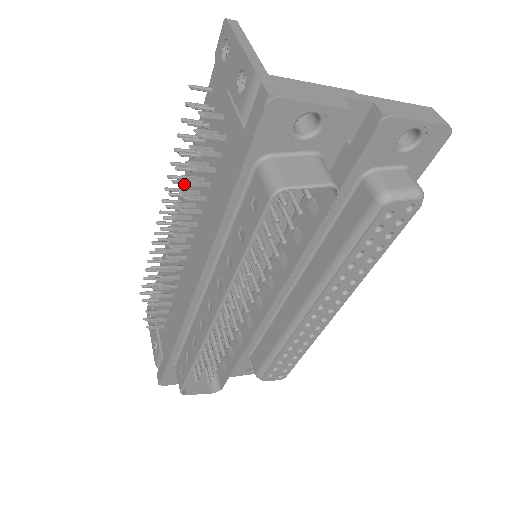
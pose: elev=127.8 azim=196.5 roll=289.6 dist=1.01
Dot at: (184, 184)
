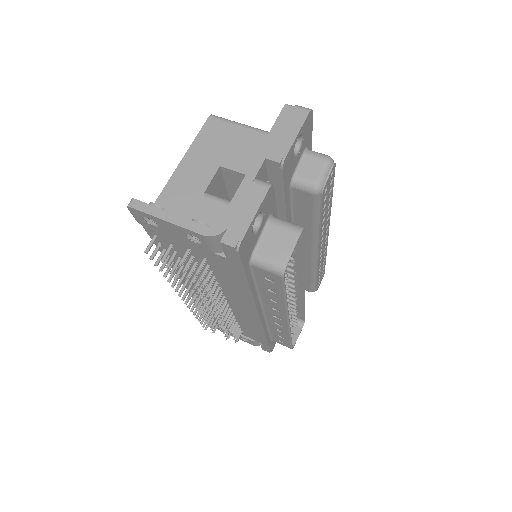
Dot at: occluded
